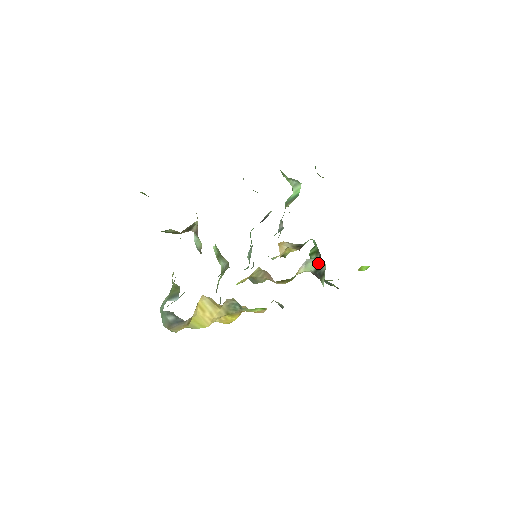
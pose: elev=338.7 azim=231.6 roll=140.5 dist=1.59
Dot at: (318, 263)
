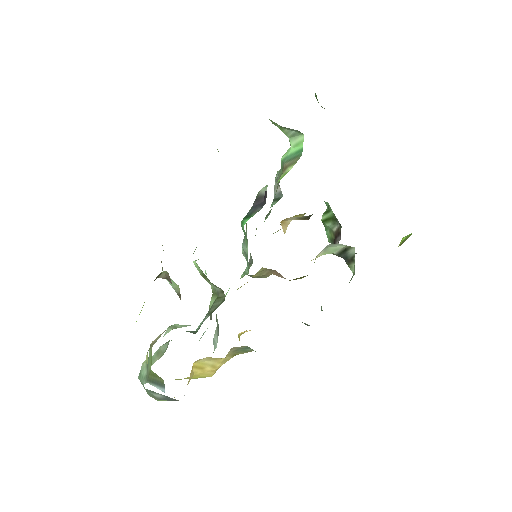
Dot at: (343, 245)
